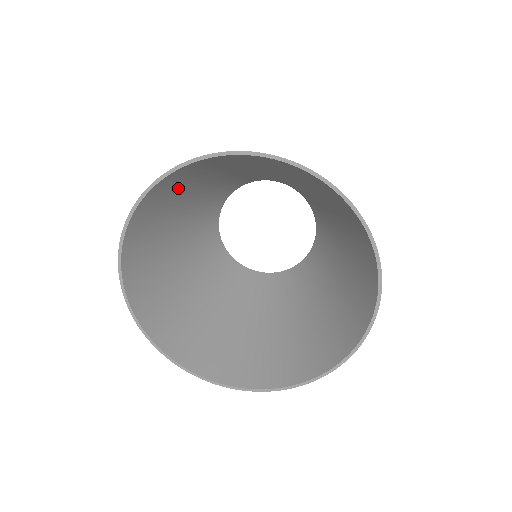
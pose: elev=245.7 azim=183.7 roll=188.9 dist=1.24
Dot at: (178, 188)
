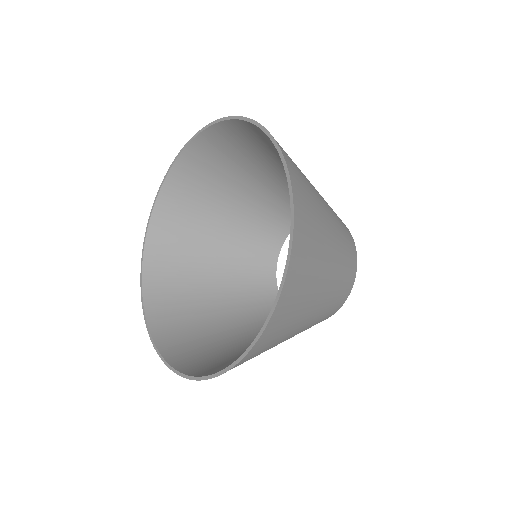
Dot at: (222, 162)
